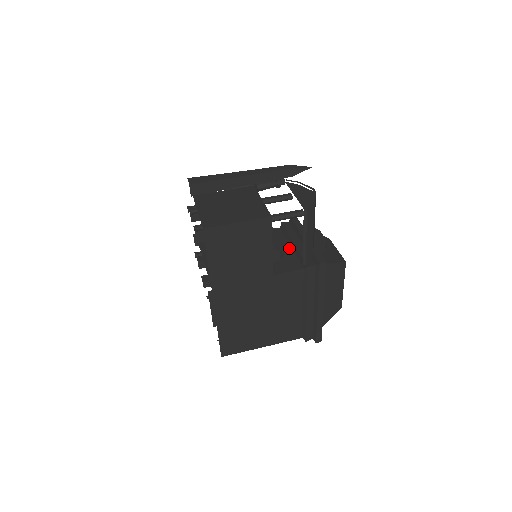
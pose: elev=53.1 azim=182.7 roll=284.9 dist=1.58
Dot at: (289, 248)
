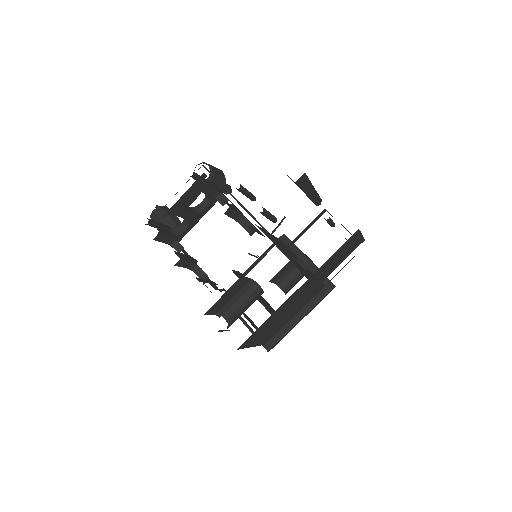
Dot at: (303, 263)
